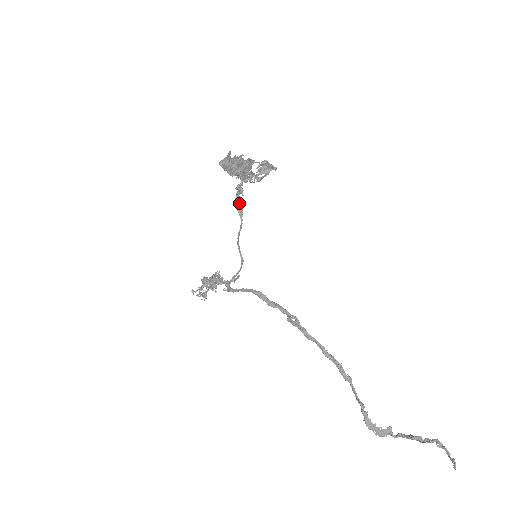
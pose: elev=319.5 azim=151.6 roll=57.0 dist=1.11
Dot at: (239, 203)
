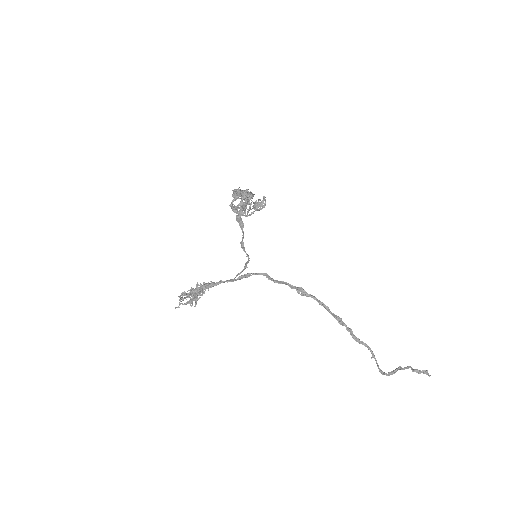
Dot at: (241, 220)
